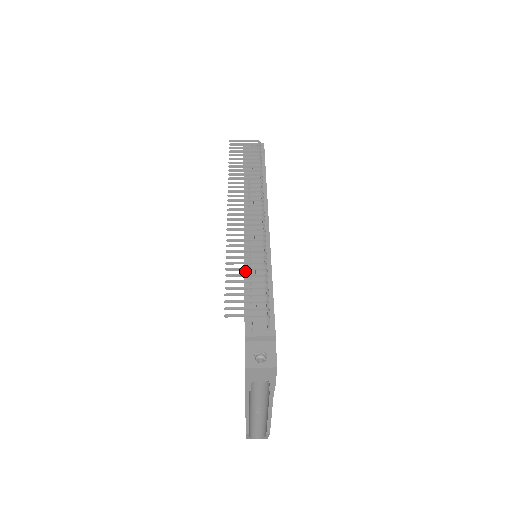
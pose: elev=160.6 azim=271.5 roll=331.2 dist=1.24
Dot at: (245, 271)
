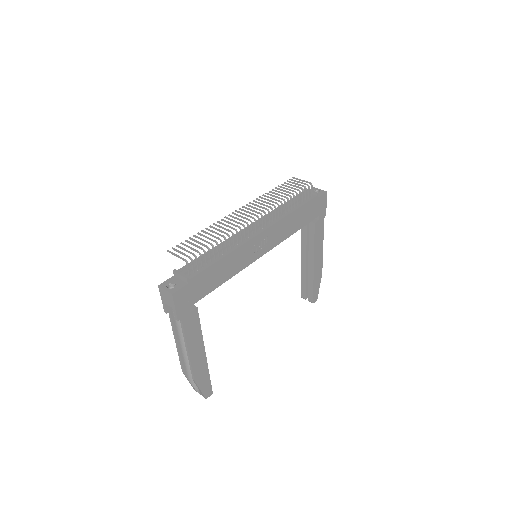
Dot at: occluded
